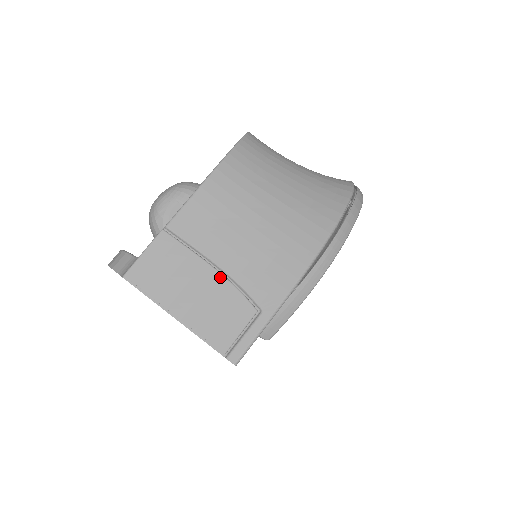
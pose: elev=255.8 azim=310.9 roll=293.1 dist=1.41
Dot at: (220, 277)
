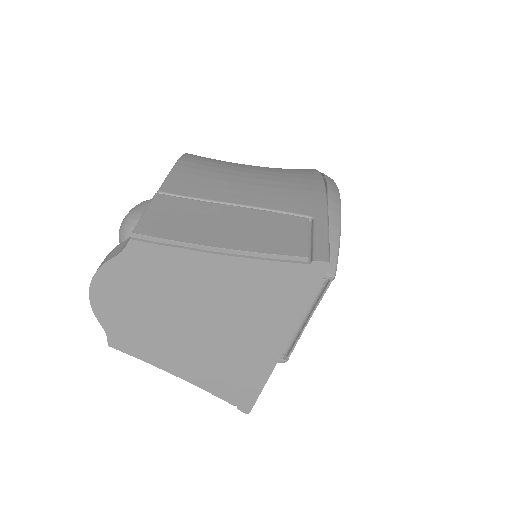
Dot at: (247, 209)
